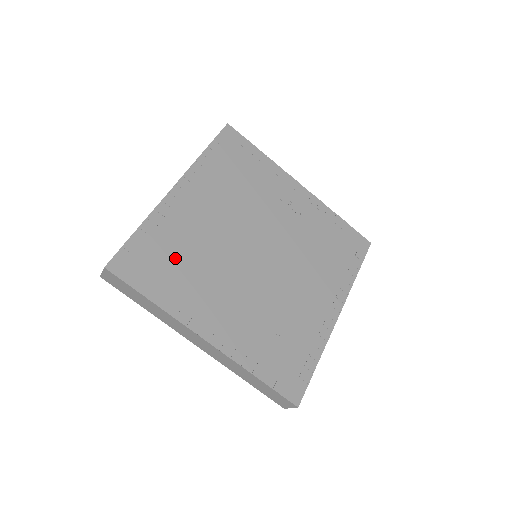
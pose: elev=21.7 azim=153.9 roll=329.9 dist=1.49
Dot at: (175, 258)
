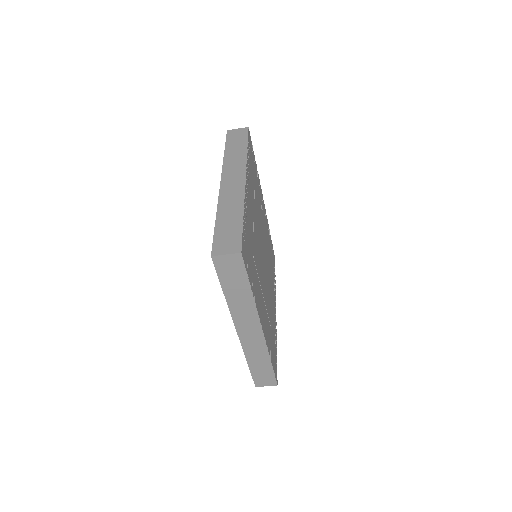
Dot at: (252, 251)
